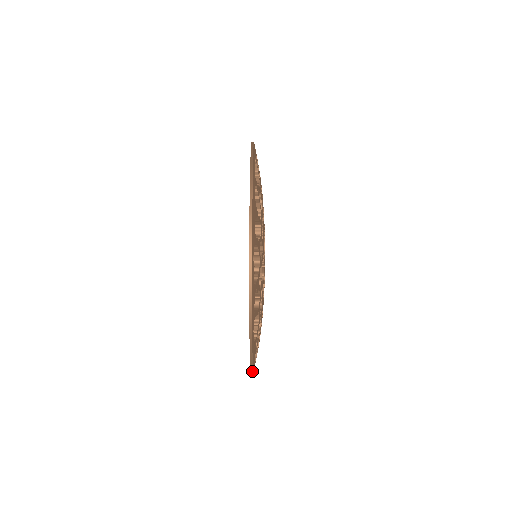
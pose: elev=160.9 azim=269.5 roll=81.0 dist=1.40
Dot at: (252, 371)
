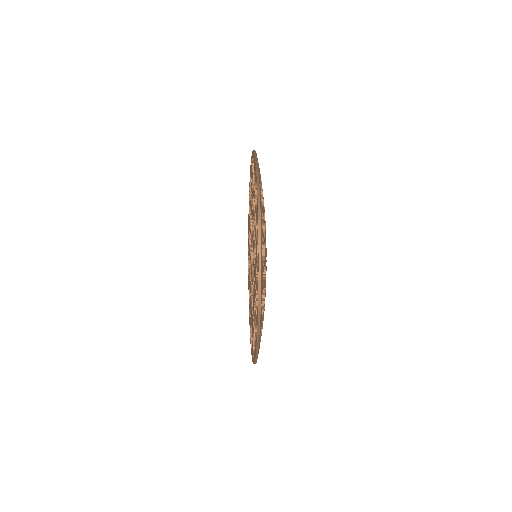
Dot at: (259, 317)
